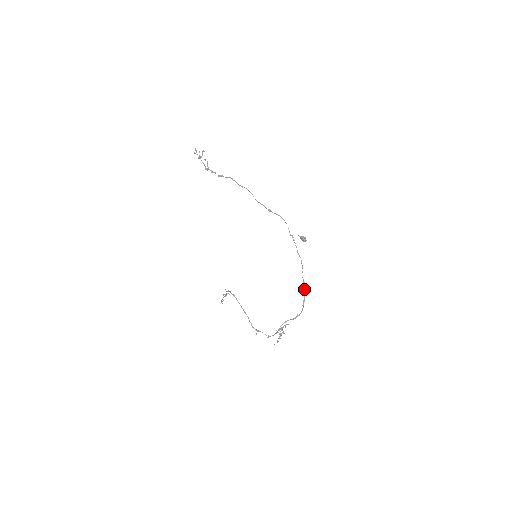
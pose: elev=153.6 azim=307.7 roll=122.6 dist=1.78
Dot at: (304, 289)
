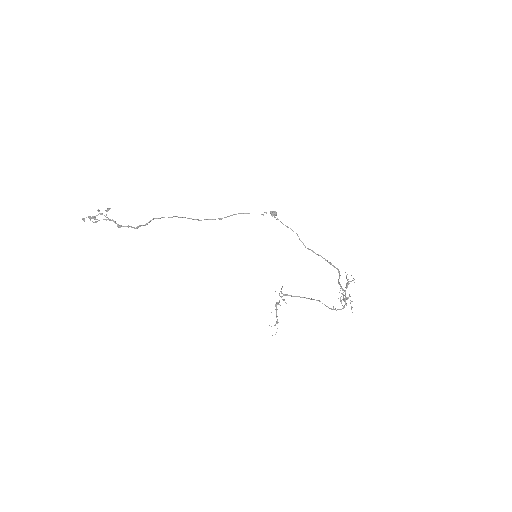
Dot at: occluded
